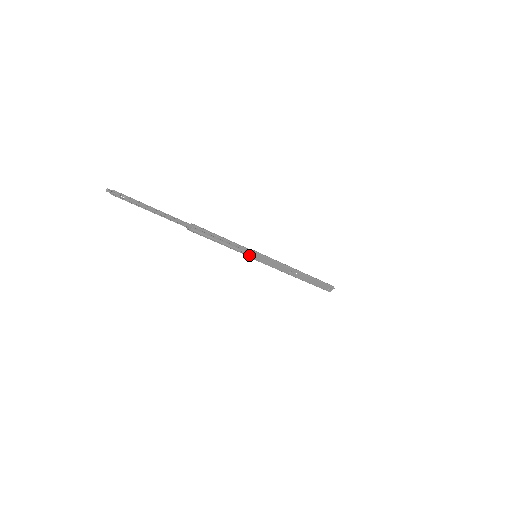
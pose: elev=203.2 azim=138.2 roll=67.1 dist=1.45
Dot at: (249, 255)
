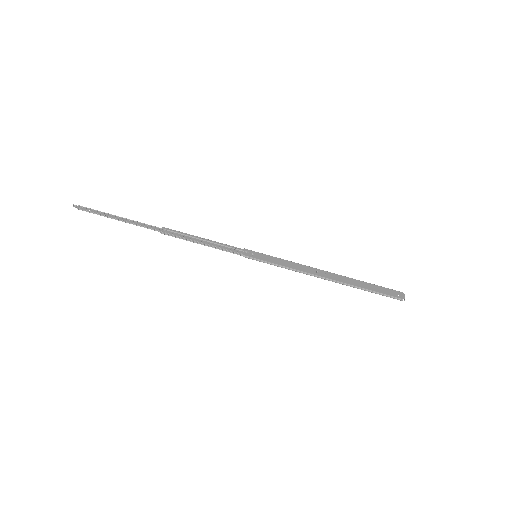
Dot at: (246, 254)
